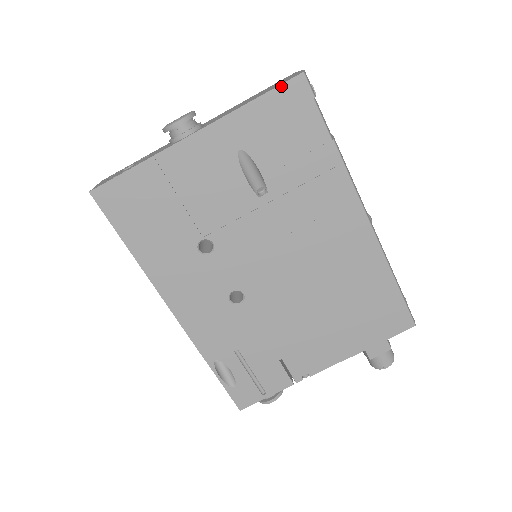
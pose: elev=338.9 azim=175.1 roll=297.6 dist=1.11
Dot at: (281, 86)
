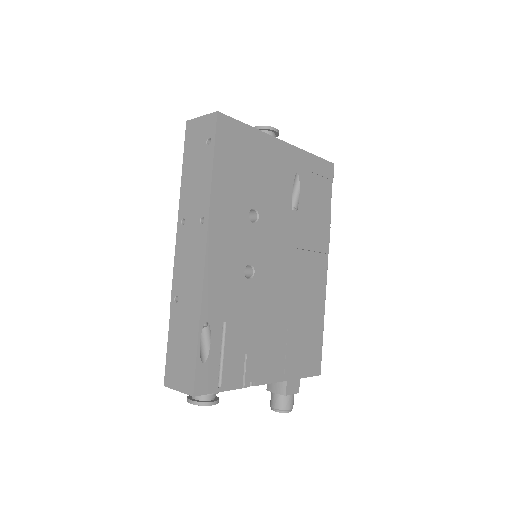
Dot at: (325, 161)
